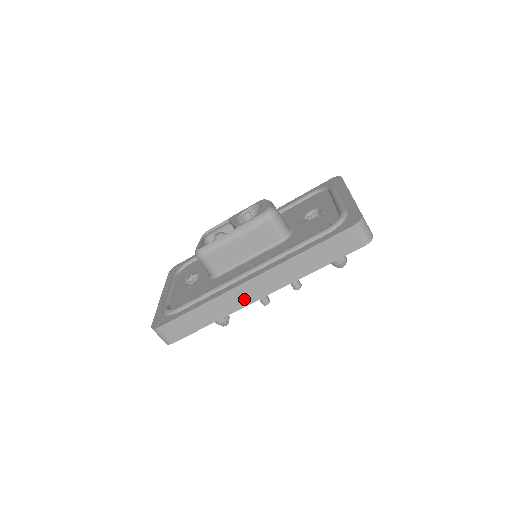
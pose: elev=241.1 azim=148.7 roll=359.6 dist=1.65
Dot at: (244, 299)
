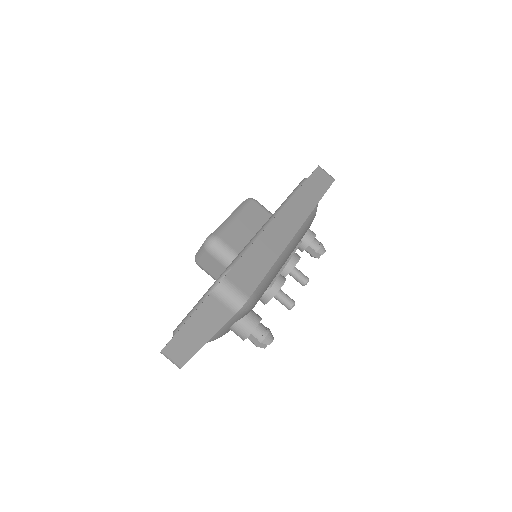
Dot at: (287, 230)
